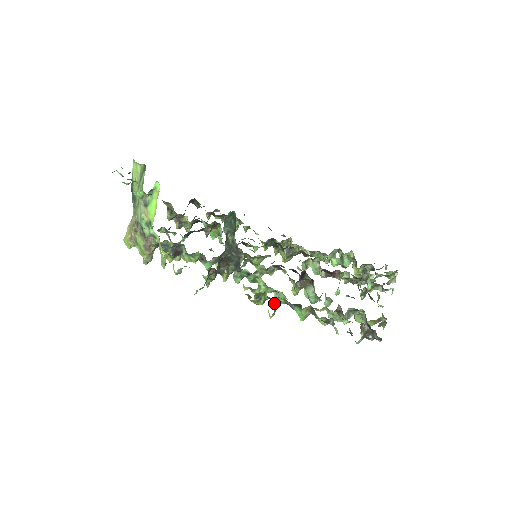
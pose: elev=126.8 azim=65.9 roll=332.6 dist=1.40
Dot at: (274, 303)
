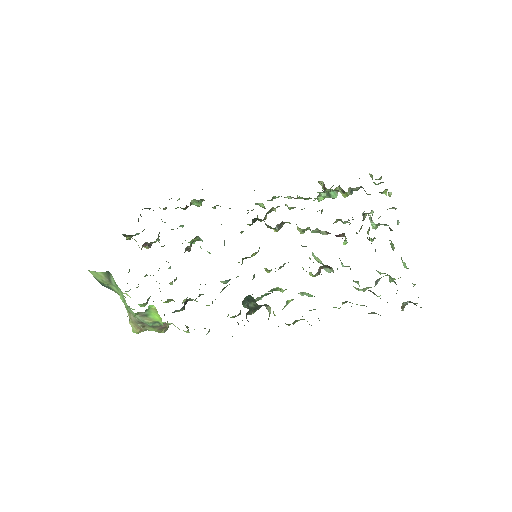
Dot at: occluded
